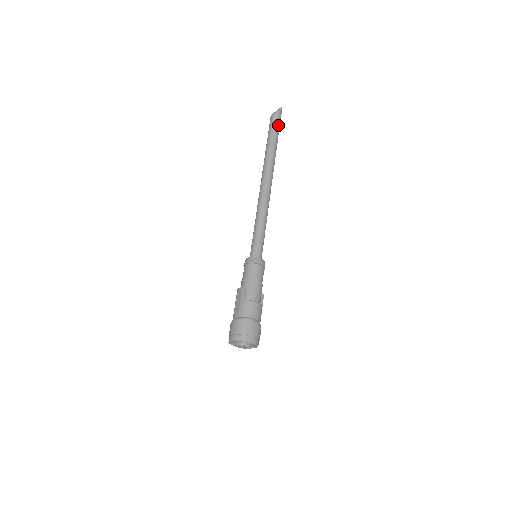
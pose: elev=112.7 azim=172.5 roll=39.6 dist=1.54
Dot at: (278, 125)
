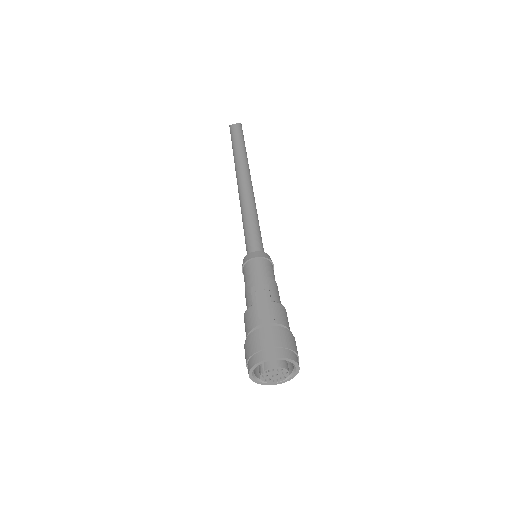
Dot at: (243, 135)
